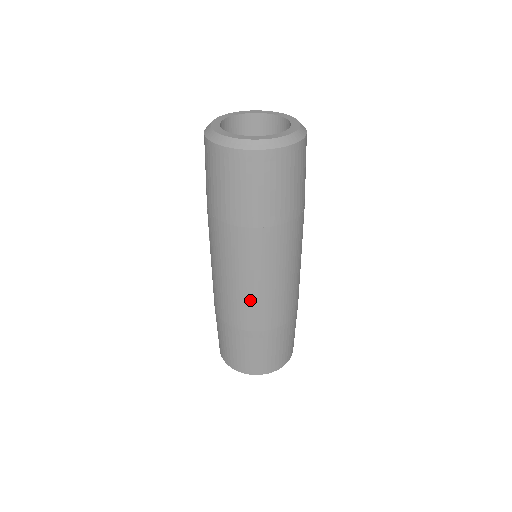
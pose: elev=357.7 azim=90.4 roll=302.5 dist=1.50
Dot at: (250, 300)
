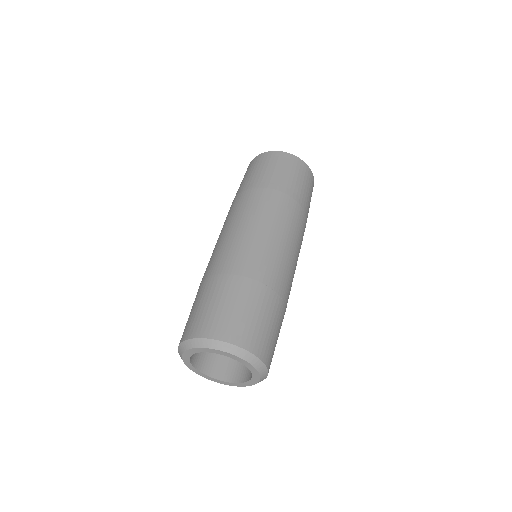
Dot at: (222, 245)
